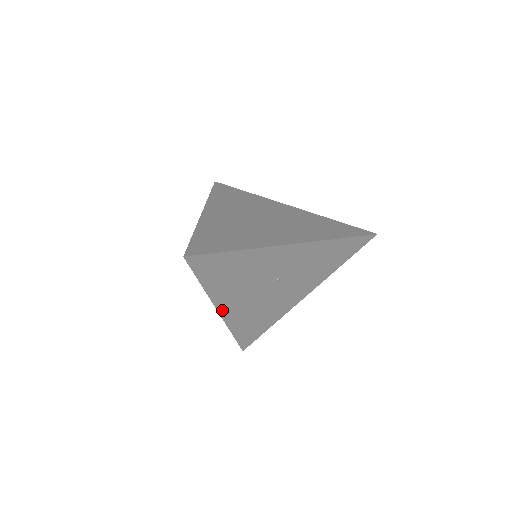
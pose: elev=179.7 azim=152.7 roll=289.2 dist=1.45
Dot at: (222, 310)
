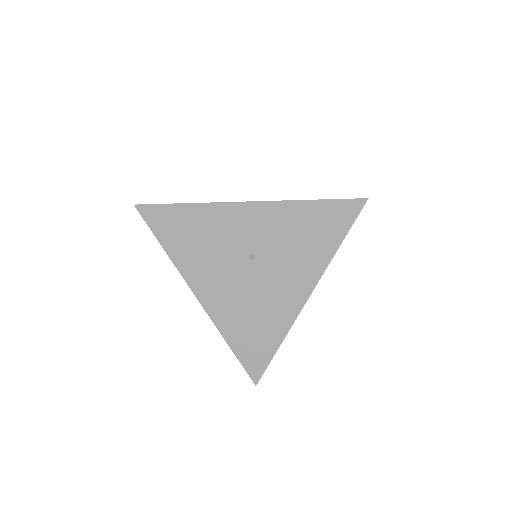
Dot at: (200, 295)
